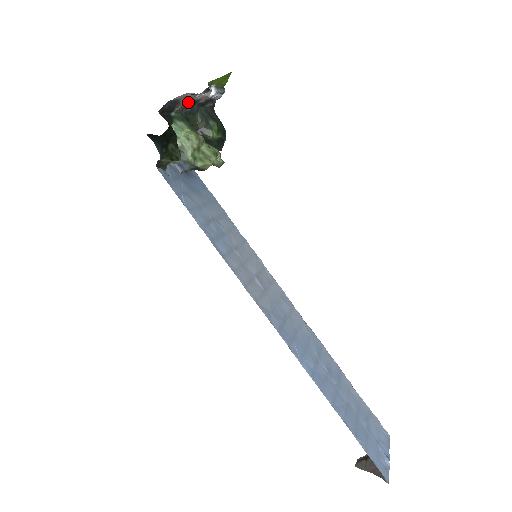
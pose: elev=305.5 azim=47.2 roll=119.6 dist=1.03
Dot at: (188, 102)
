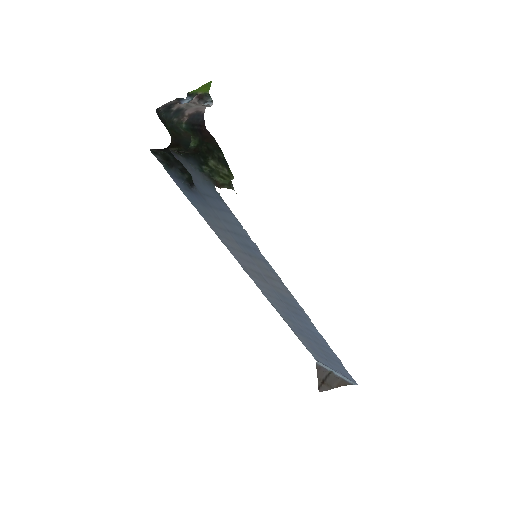
Dot at: (183, 111)
